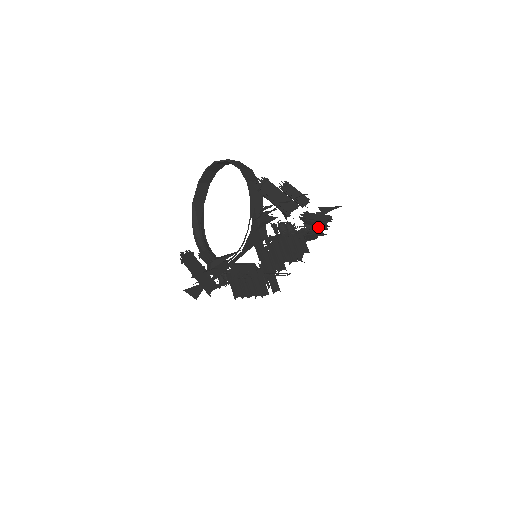
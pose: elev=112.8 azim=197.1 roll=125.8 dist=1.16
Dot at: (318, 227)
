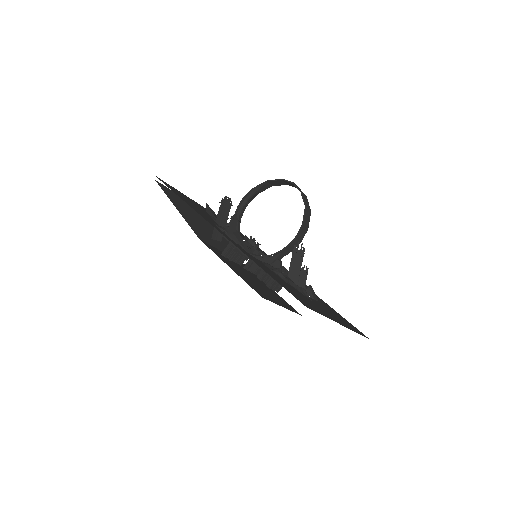
Dot at: occluded
